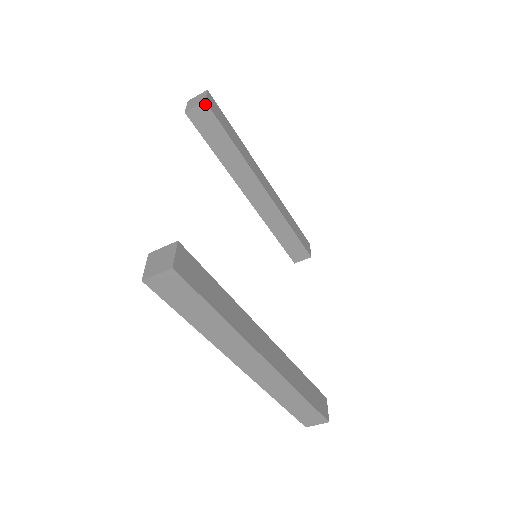
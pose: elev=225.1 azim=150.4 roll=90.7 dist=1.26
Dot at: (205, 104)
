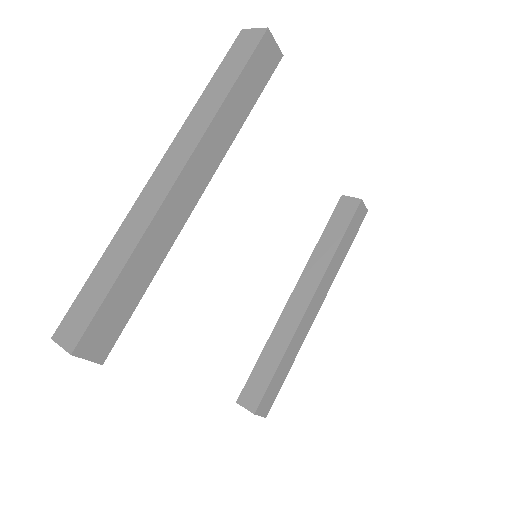
Dot at: (359, 201)
